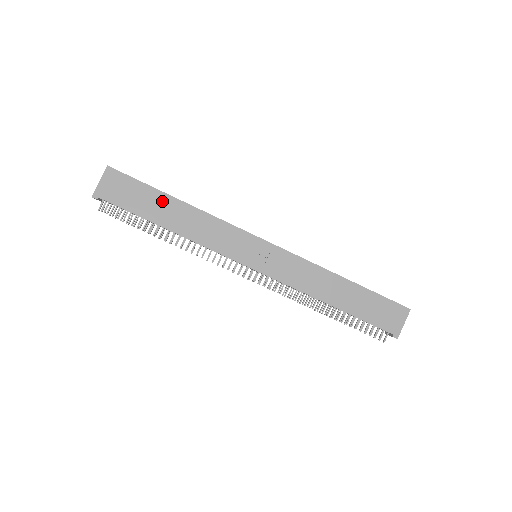
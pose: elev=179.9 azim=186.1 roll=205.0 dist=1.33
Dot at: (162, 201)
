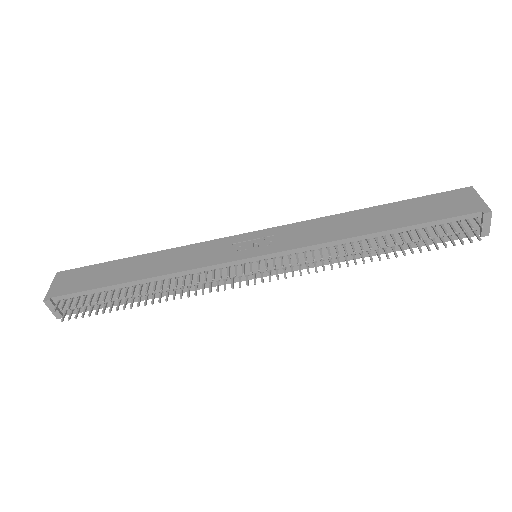
Dot at: (123, 265)
